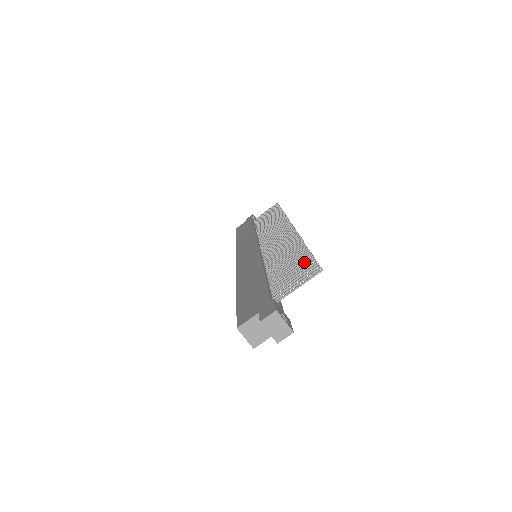
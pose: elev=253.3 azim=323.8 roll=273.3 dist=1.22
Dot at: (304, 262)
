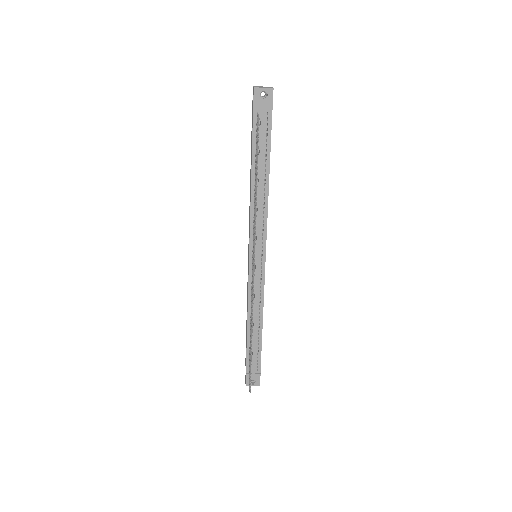
Dot at: occluded
